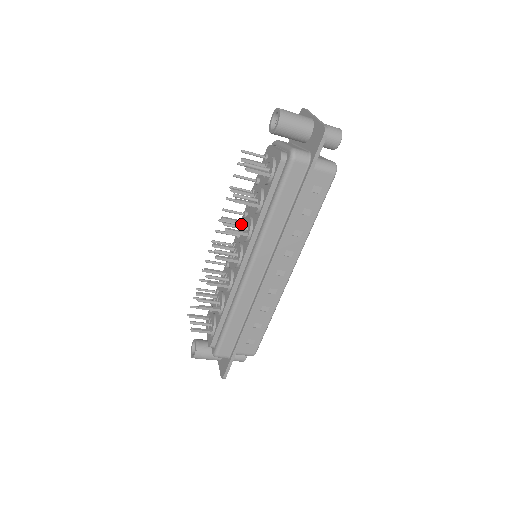
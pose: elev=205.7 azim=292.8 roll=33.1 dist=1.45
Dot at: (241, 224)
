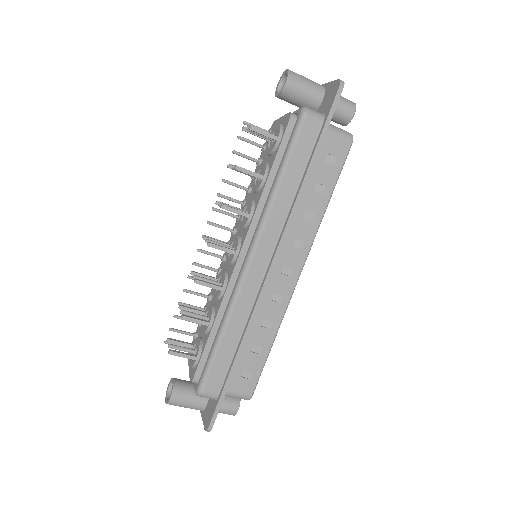
Dot at: occluded
